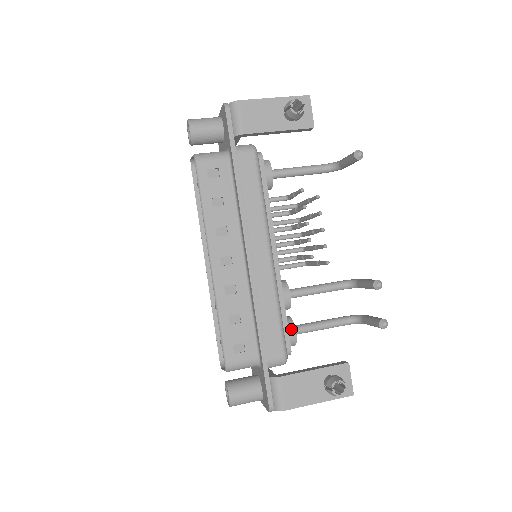
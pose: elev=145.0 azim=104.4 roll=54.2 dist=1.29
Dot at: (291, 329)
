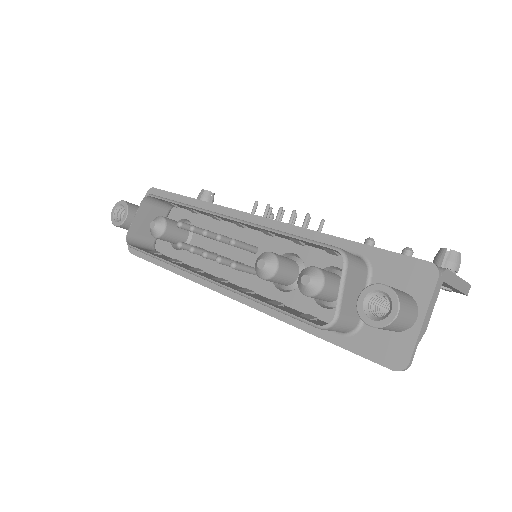
Dot at: occluded
